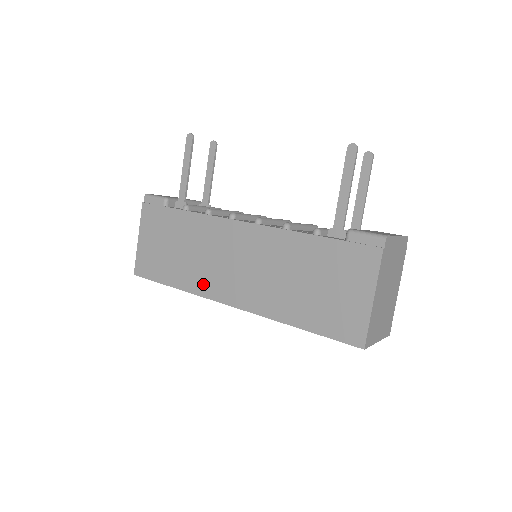
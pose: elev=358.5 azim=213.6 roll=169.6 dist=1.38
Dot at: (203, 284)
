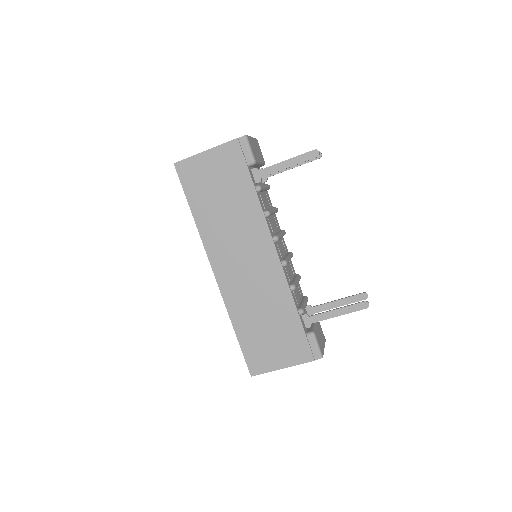
Dot at: (213, 242)
